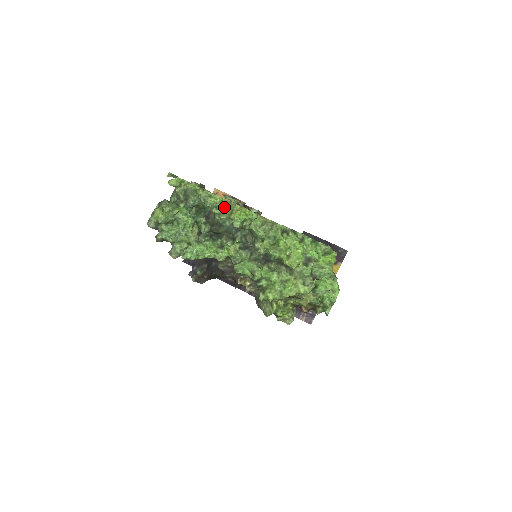
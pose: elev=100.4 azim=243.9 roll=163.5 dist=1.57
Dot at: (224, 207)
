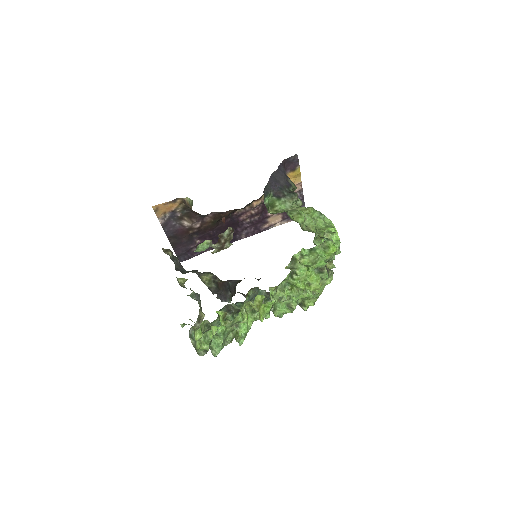
Dot at: (243, 310)
